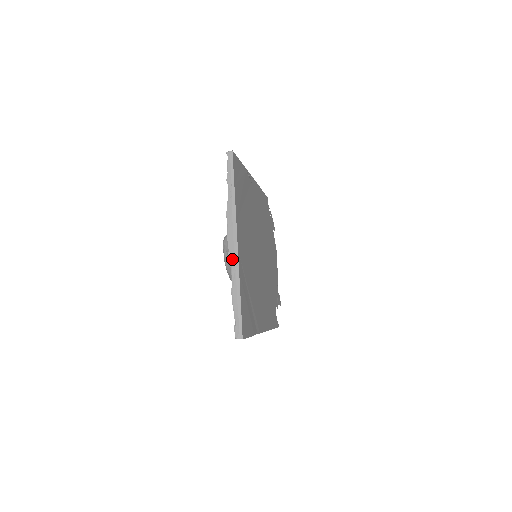
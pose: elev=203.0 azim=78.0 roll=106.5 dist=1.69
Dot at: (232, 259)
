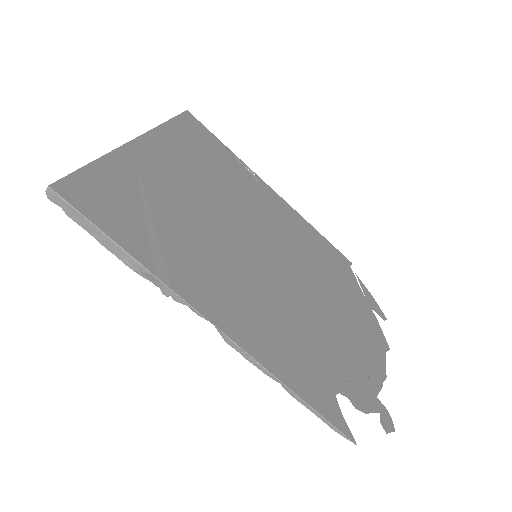
Dot at: occluded
